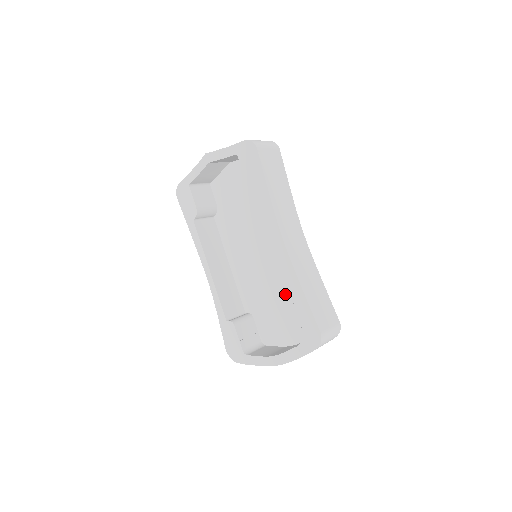
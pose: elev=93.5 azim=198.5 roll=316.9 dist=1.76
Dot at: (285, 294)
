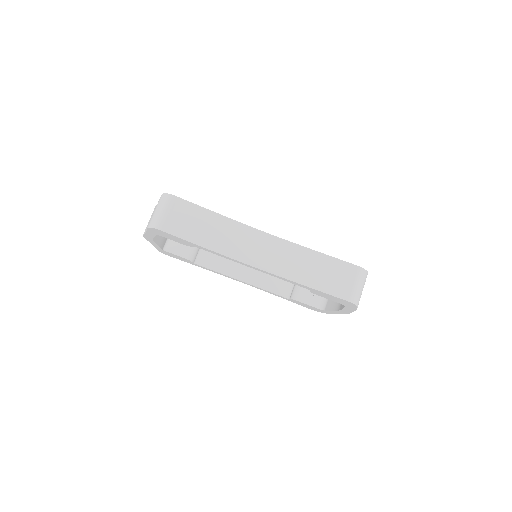
Dot at: occluded
